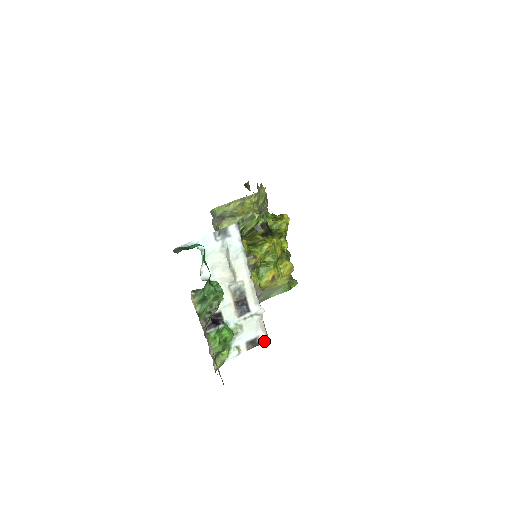
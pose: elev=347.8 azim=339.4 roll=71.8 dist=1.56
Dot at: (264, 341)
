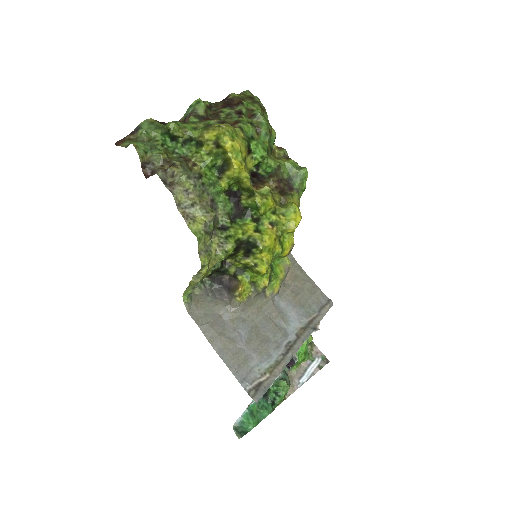
Dot at: (330, 307)
